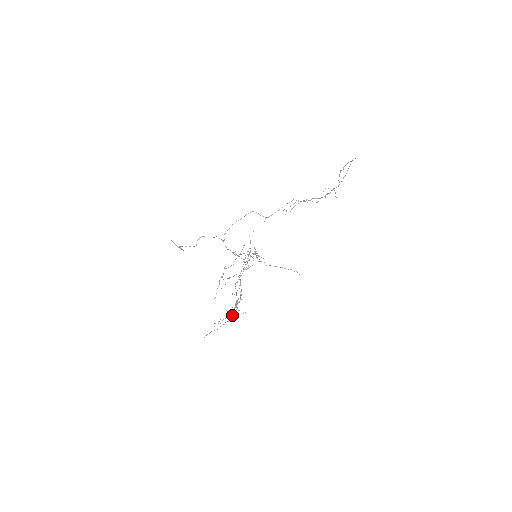
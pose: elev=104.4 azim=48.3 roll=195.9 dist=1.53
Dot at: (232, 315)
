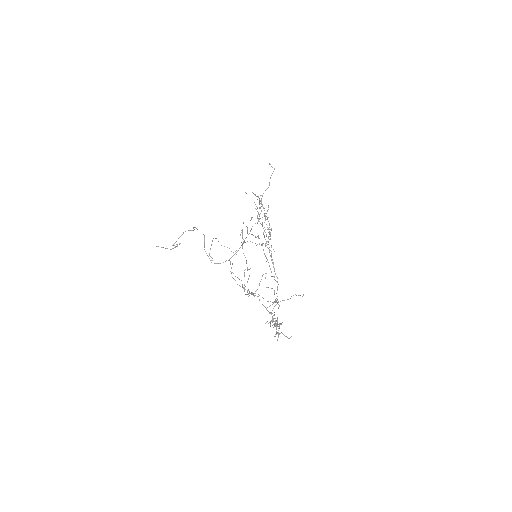
Dot at: occluded
